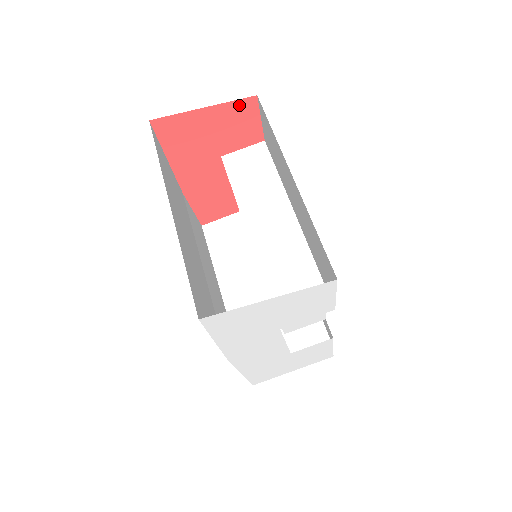
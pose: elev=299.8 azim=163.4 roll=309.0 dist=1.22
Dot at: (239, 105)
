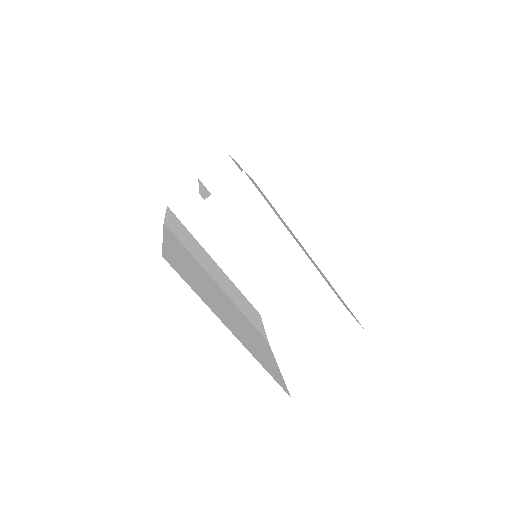
Dot at: occluded
